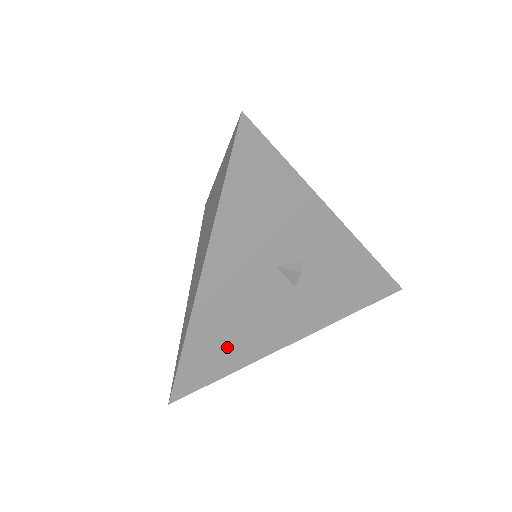
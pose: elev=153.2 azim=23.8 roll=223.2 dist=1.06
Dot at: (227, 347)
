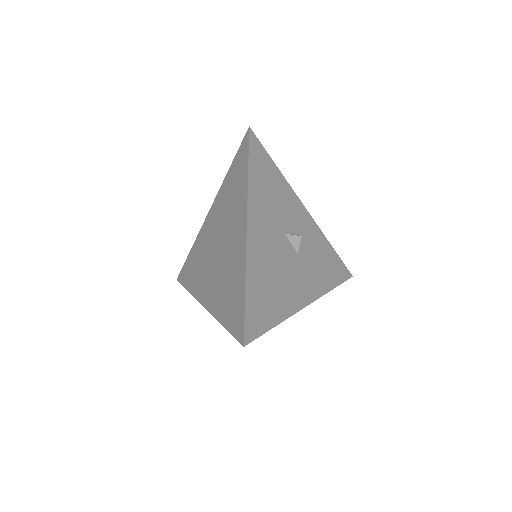
Dot at: (271, 296)
